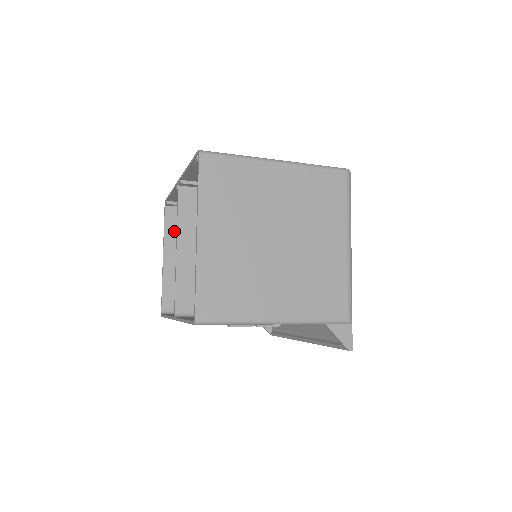
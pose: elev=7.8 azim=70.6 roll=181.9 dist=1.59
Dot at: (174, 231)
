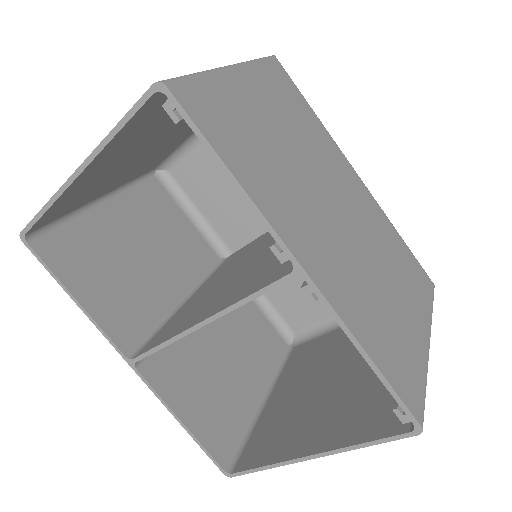
Dot at: (131, 130)
